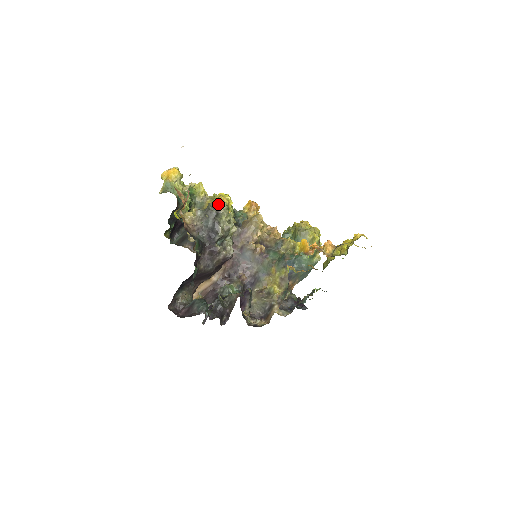
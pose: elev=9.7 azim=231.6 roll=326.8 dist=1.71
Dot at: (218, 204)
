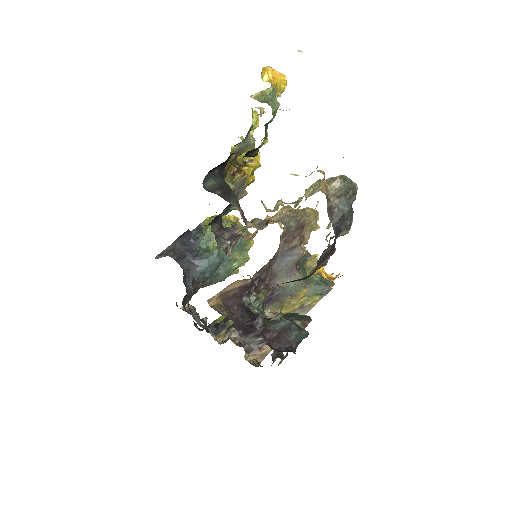
Dot at: occluded
